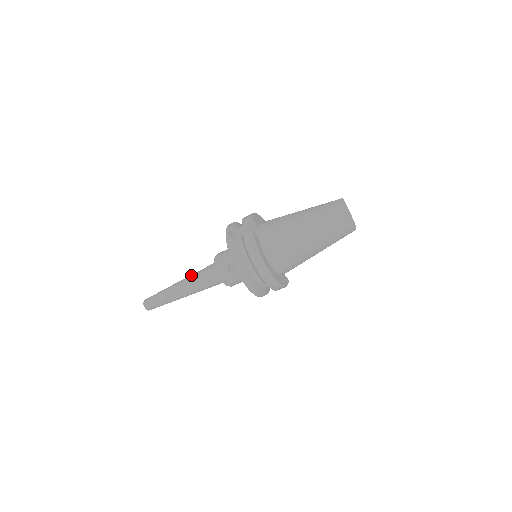
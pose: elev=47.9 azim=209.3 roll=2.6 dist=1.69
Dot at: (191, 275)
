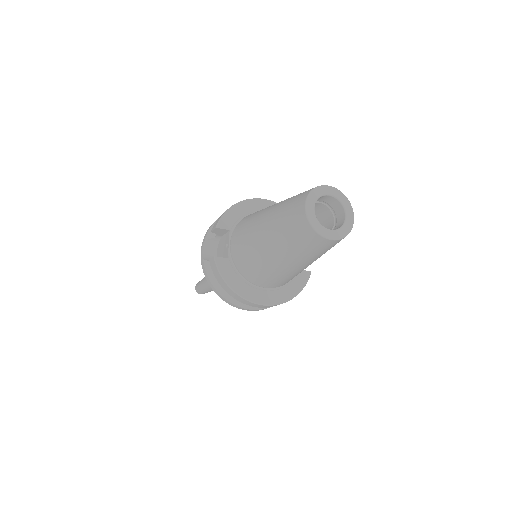
Dot at: occluded
